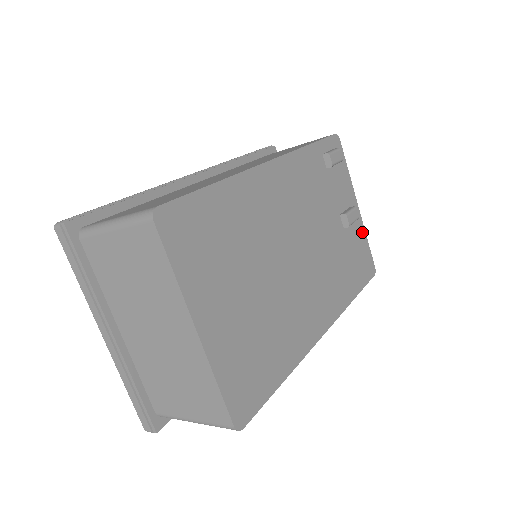
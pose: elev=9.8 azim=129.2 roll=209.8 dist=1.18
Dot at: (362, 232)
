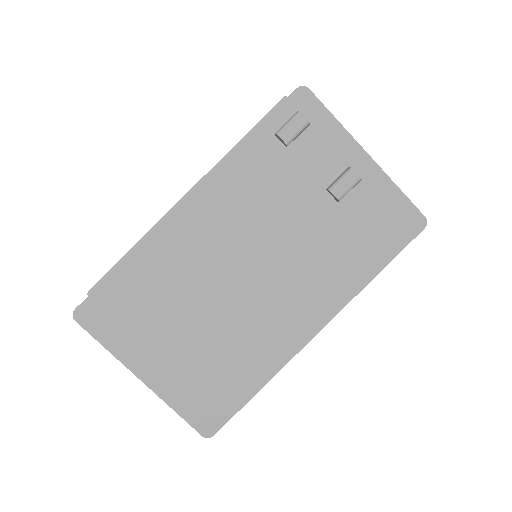
Dot at: (384, 185)
